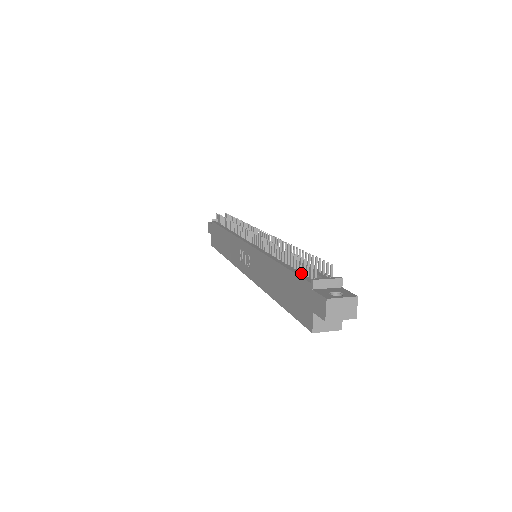
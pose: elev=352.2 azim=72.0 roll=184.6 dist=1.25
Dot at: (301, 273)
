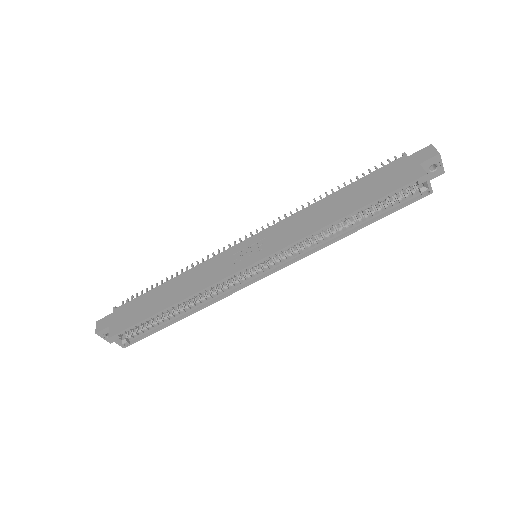
Dot at: (376, 174)
